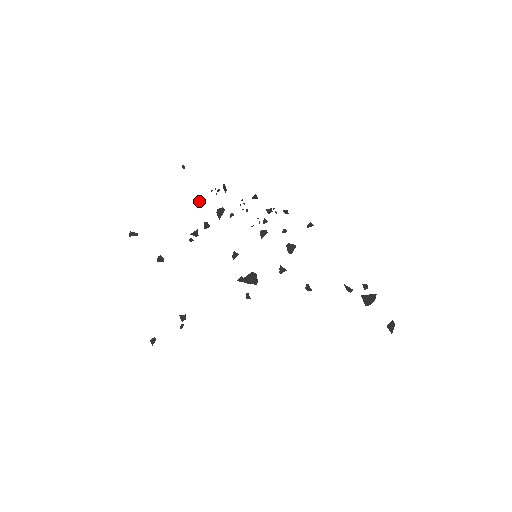
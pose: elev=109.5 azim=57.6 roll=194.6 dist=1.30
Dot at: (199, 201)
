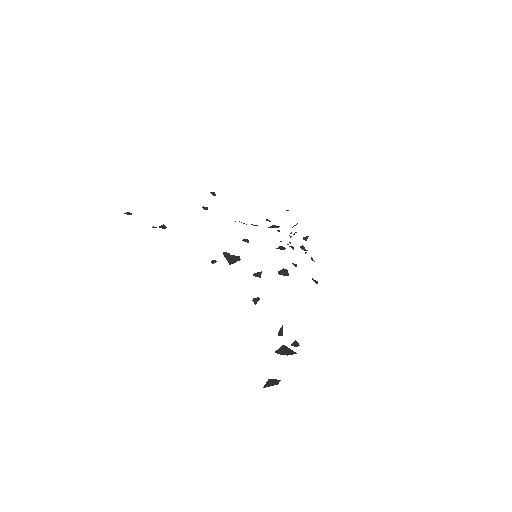
Dot at: (270, 221)
